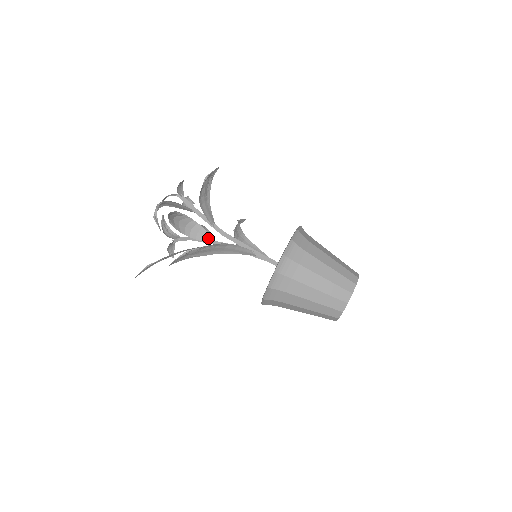
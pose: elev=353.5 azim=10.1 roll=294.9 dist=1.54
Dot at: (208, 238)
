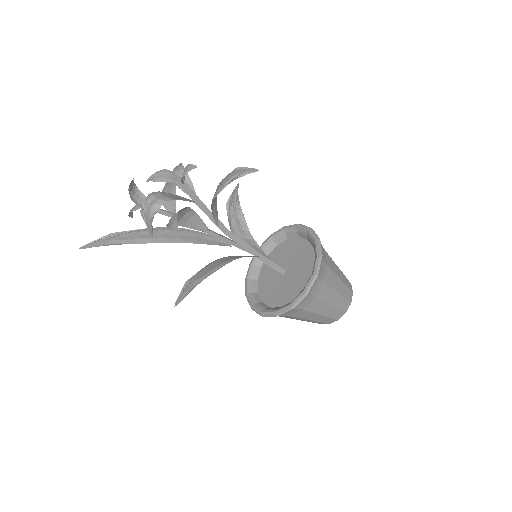
Dot at: (200, 225)
